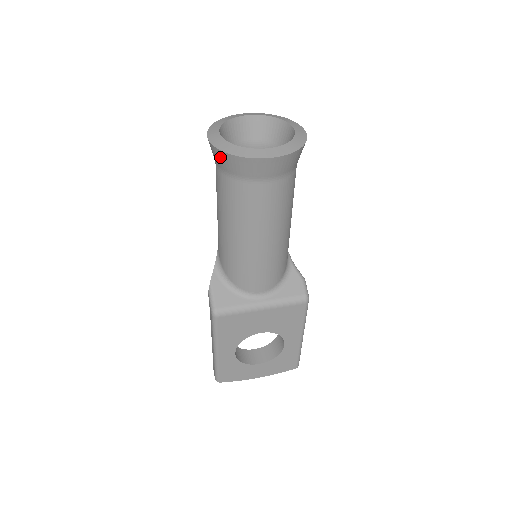
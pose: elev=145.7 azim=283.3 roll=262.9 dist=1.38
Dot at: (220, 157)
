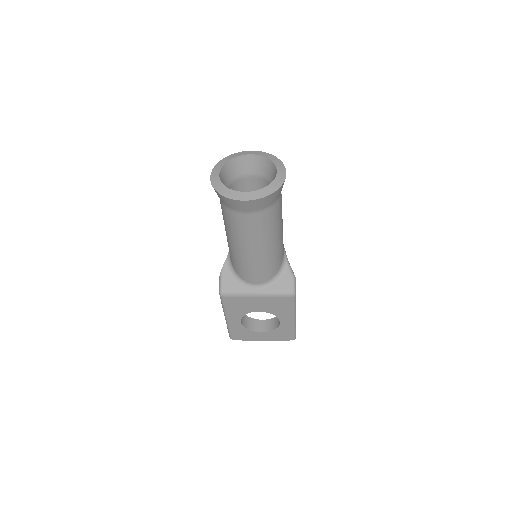
Dot at: (216, 192)
